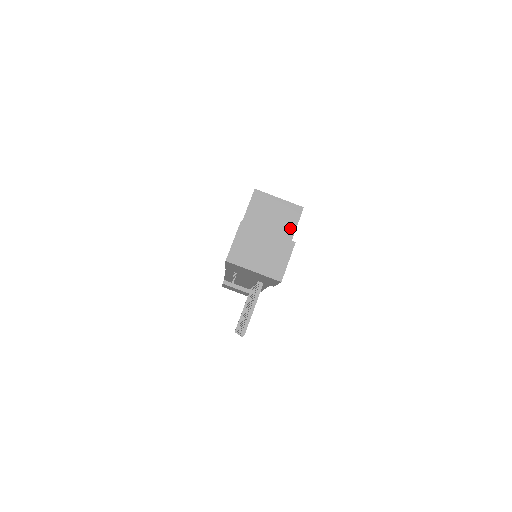
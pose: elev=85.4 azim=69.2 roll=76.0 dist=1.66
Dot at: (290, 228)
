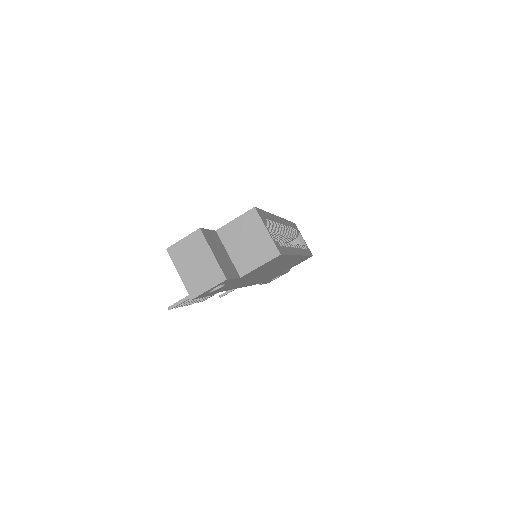
Dot at: (255, 262)
